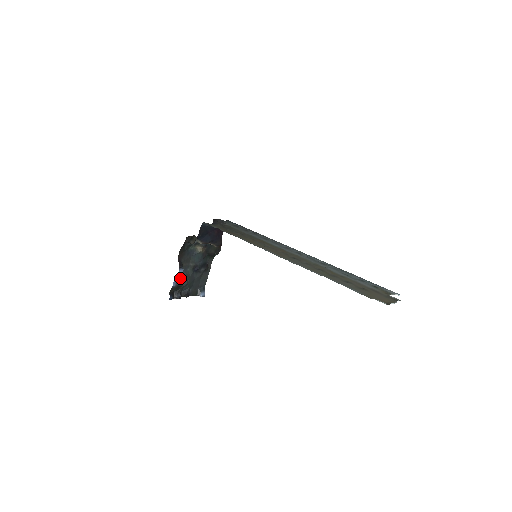
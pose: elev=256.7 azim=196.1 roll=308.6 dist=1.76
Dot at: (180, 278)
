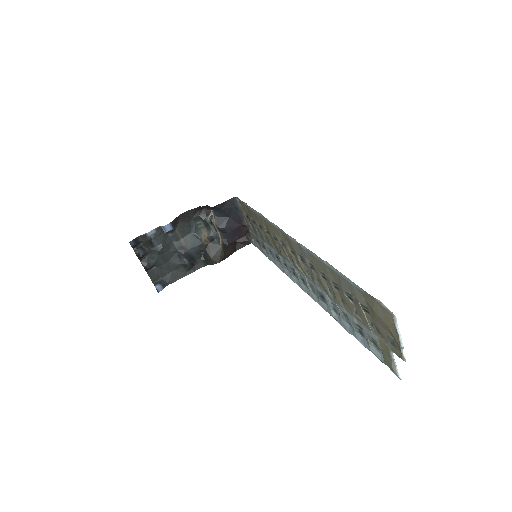
Dot at: (160, 236)
